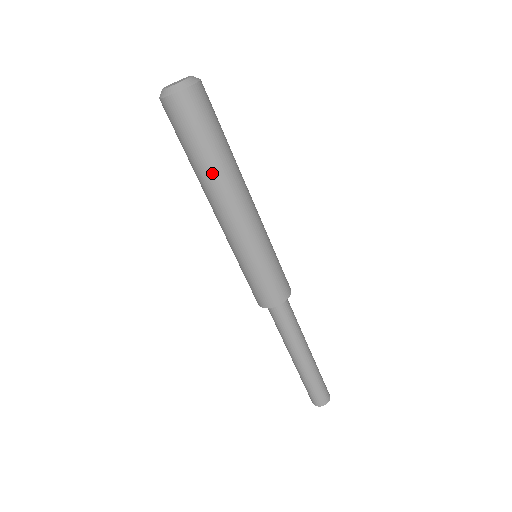
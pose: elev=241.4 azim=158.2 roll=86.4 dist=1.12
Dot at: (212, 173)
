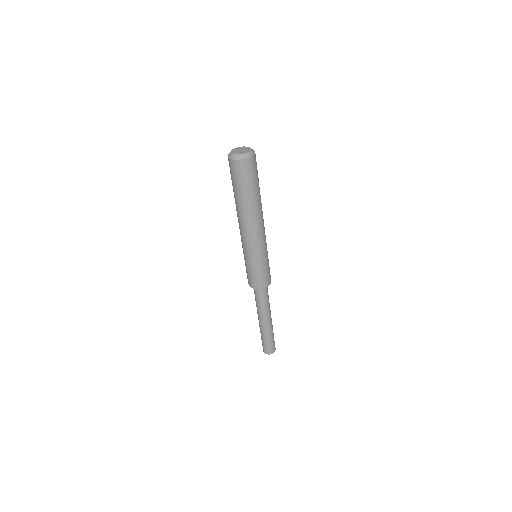
Dot at: (245, 206)
